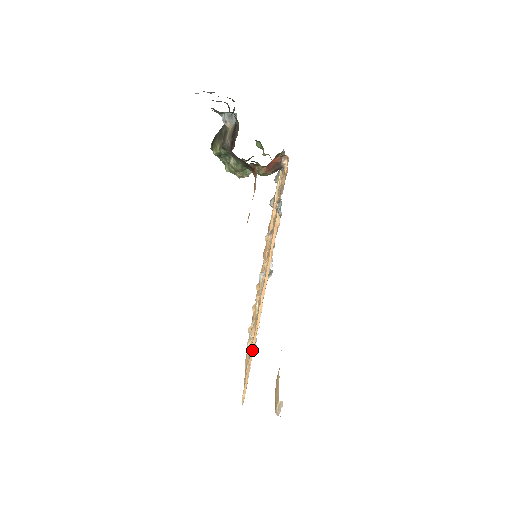
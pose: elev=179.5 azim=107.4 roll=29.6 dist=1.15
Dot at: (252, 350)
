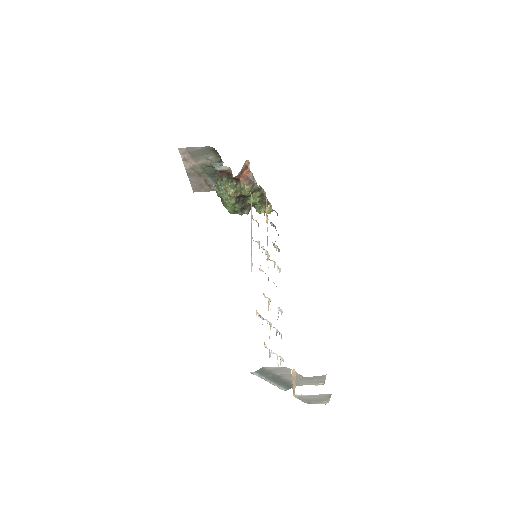
Dot at: occluded
